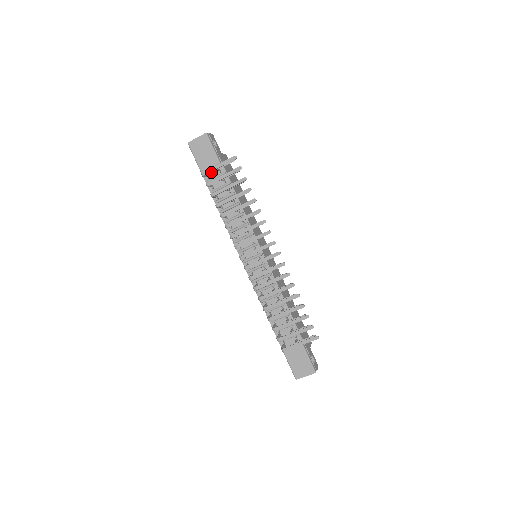
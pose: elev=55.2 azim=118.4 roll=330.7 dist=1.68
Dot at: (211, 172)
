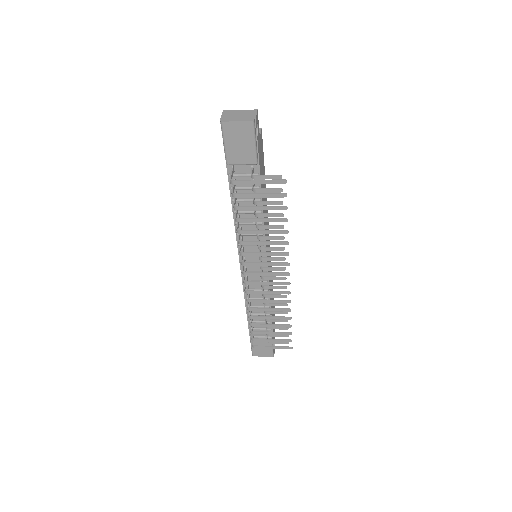
Dot at: (240, 166)
